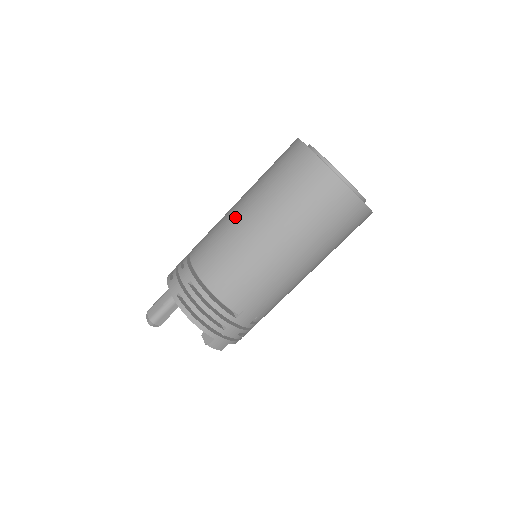
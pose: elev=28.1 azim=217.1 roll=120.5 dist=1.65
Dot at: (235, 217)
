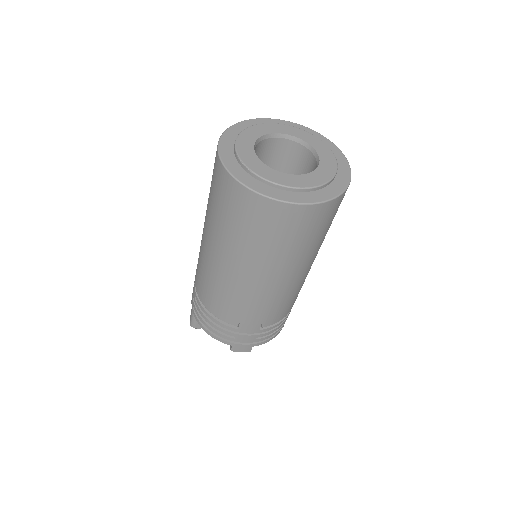
Dot at: occluded
